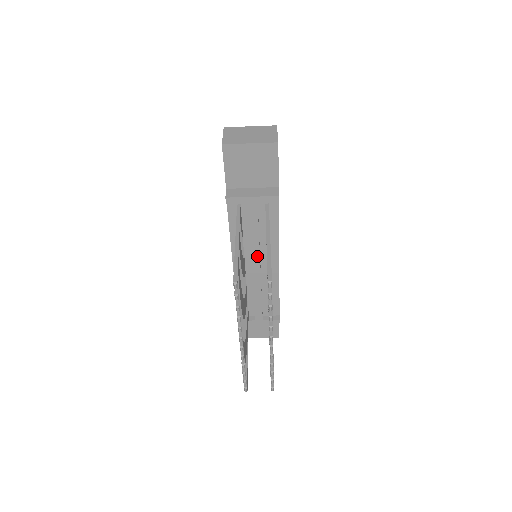
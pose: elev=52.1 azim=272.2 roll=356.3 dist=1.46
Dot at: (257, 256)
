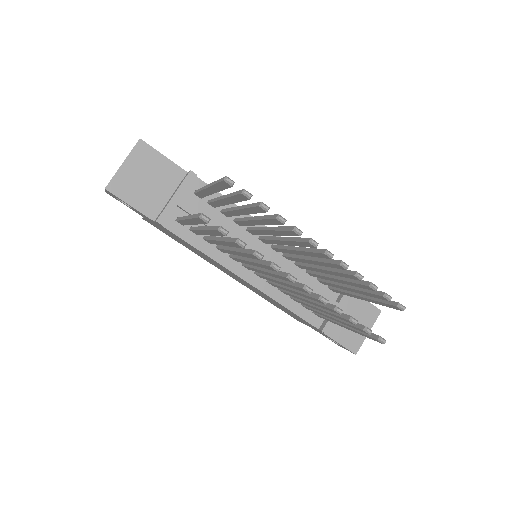
Dot at: (248, 244)
